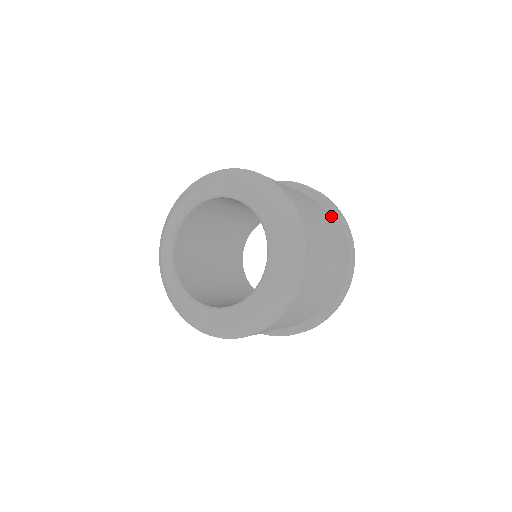
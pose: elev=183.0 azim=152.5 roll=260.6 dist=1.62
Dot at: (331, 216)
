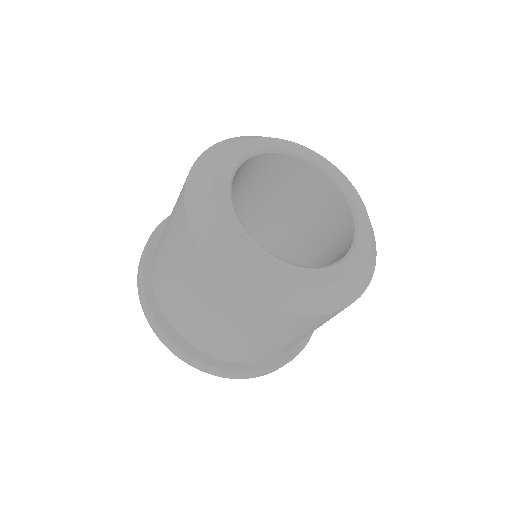
Dot at: occluded
